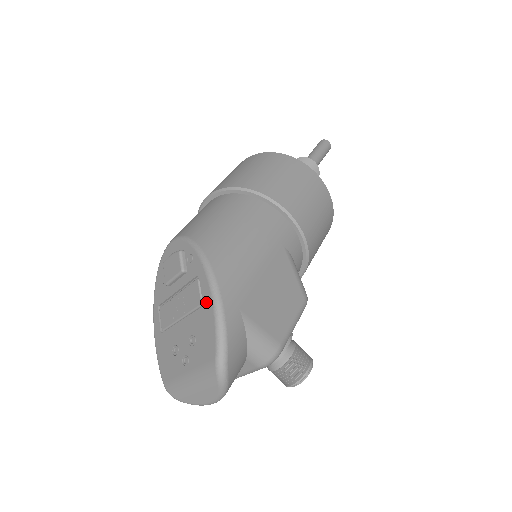
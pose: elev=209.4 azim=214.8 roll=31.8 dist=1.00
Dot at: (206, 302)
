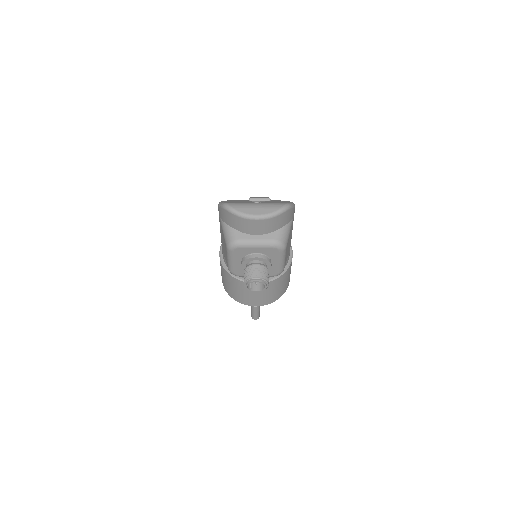
Dot at: (286, 201)
